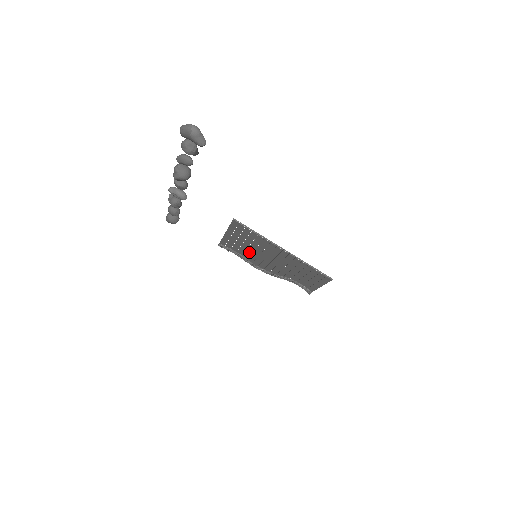
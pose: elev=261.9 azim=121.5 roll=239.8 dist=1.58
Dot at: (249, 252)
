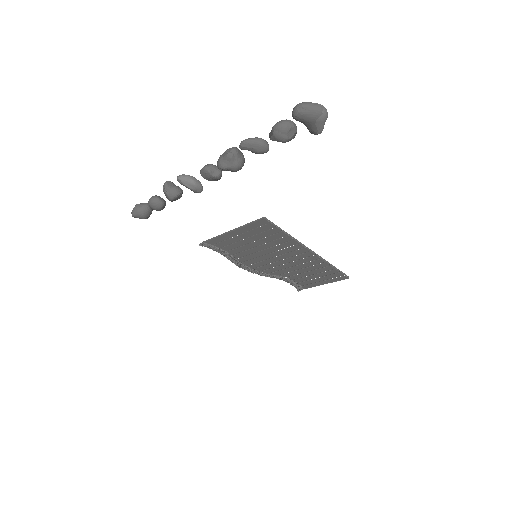
Dot at: (249, 252)
